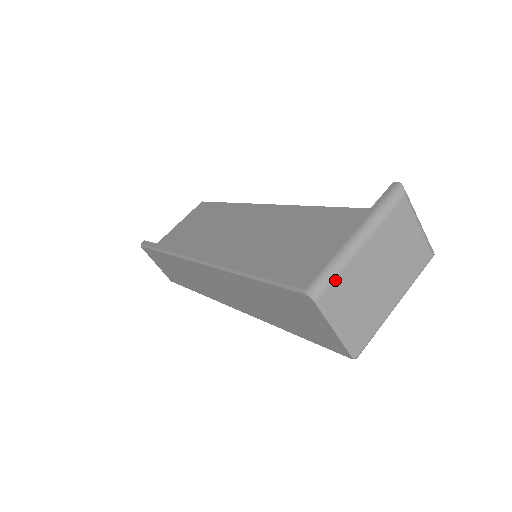
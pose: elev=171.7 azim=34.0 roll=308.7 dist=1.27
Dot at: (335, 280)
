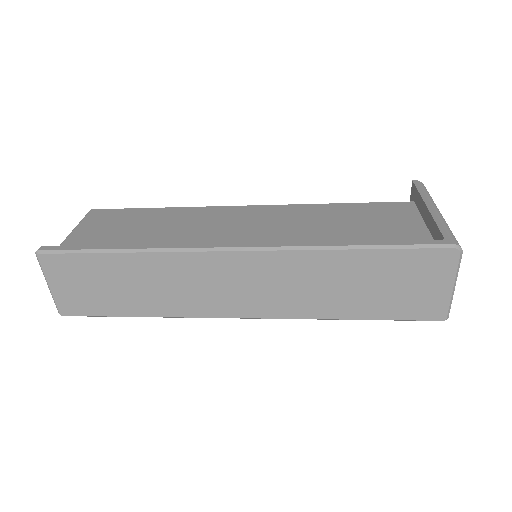
Dot at: occluded
